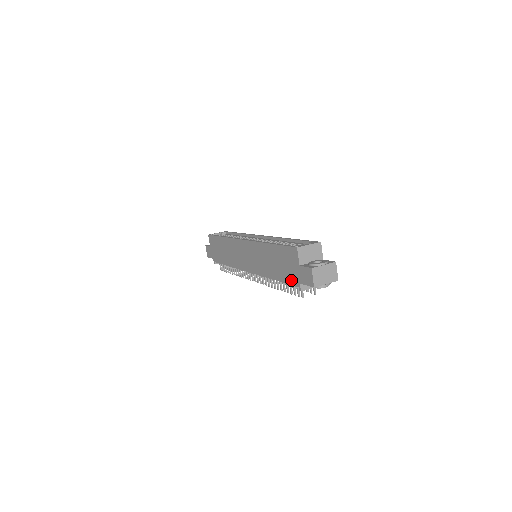
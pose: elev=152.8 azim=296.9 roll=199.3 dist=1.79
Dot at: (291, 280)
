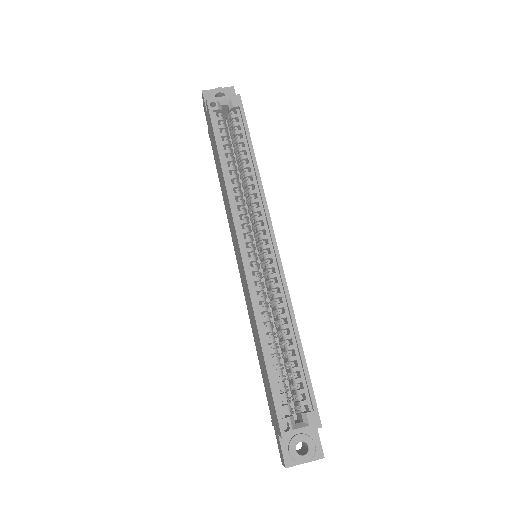
Dot at: (268, 403)
